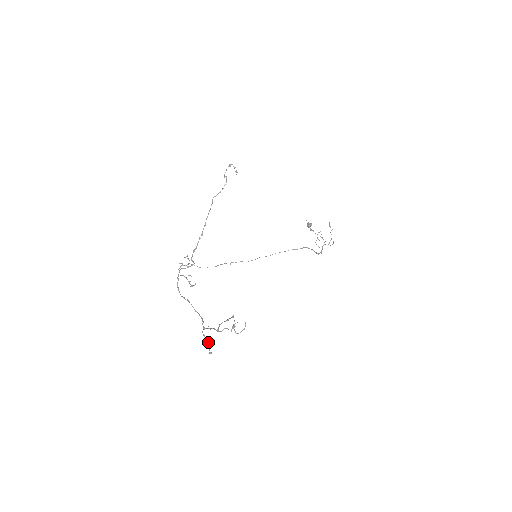
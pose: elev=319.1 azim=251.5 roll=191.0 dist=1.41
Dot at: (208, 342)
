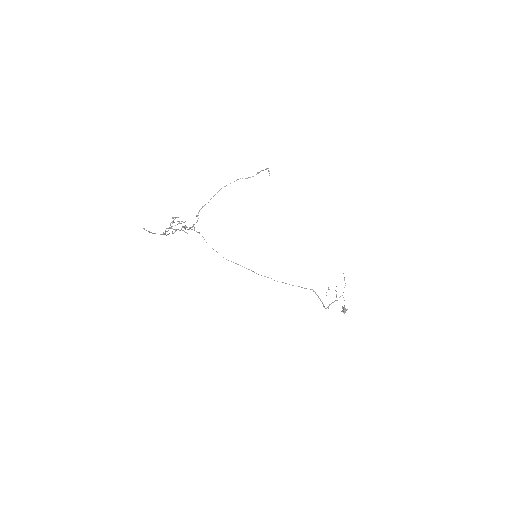
Dot at: occluded
